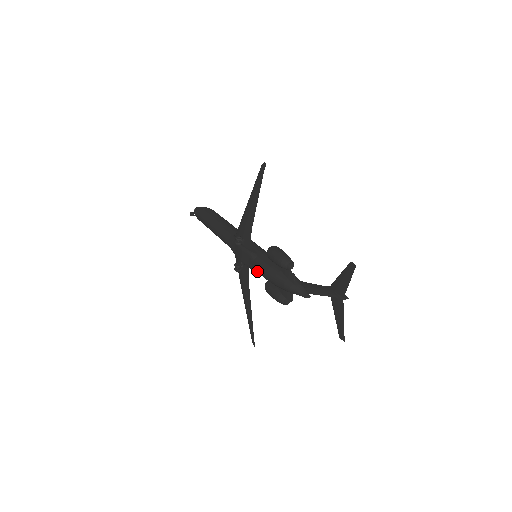
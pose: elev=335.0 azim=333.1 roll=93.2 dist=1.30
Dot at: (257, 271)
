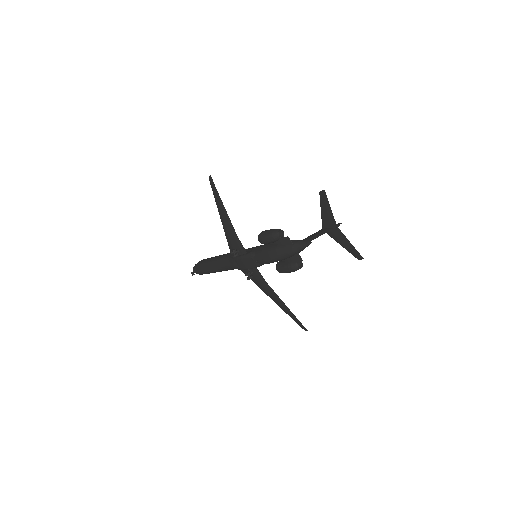
Dot at: (263, 263)
